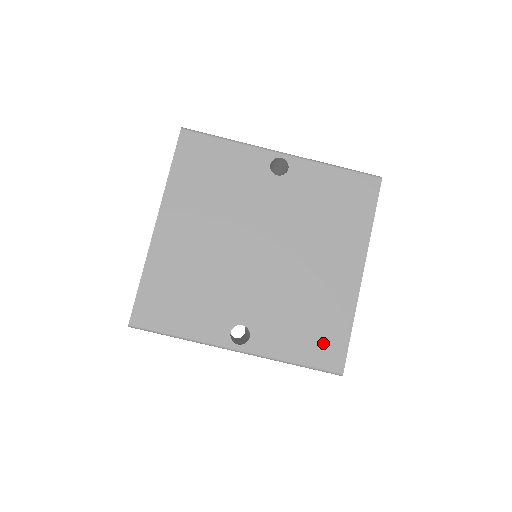
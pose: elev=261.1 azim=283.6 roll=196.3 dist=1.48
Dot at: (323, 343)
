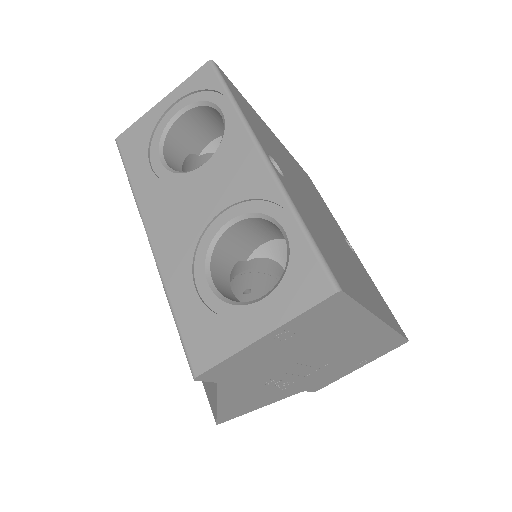
Dot at: (335, 265)
